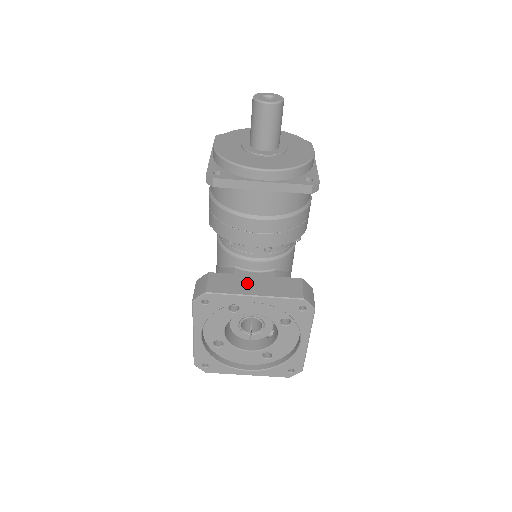
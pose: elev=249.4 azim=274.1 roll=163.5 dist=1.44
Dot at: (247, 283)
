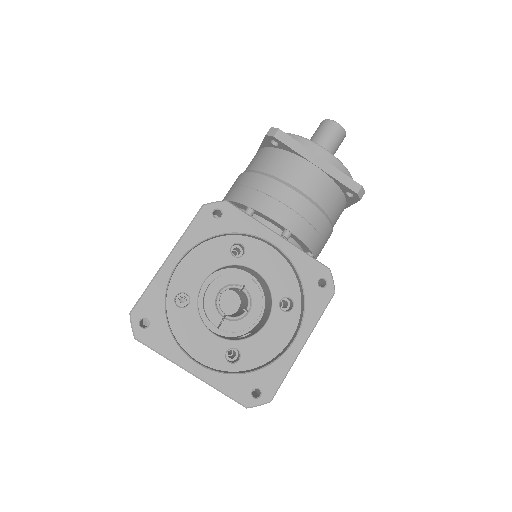
Dot at: occluded
